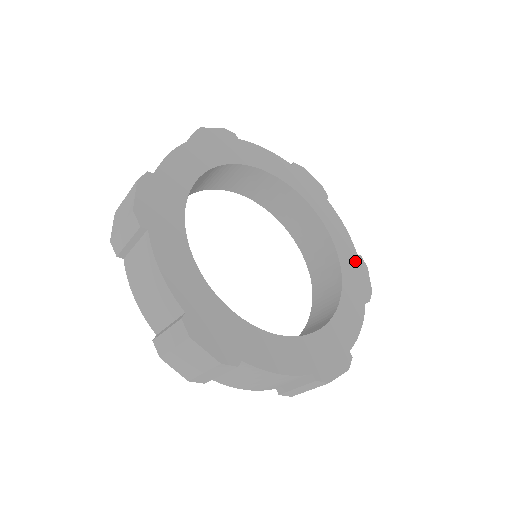
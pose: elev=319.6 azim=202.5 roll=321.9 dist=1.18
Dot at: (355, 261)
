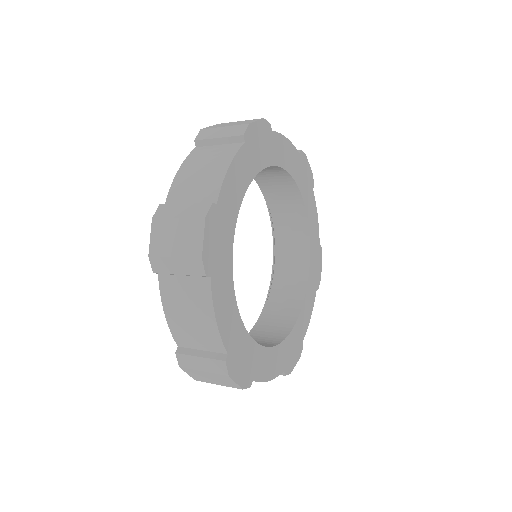
Dot at: (317, 252)
